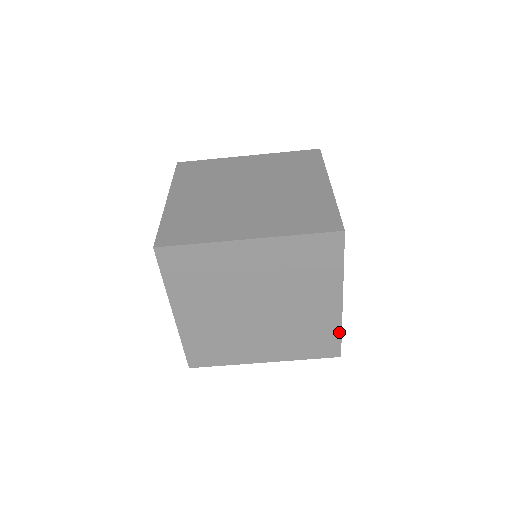
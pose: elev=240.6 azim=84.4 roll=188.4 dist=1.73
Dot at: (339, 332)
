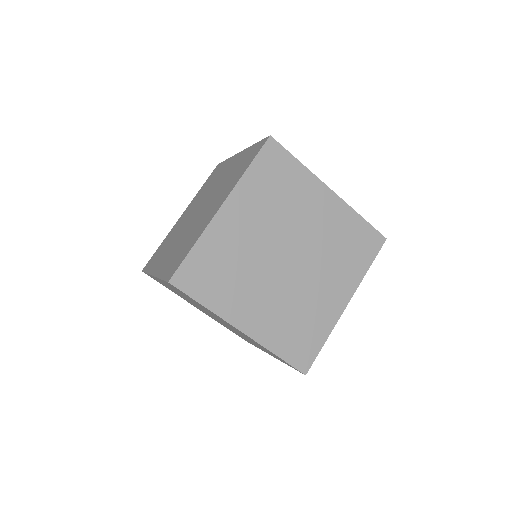
Dot at: occluded
